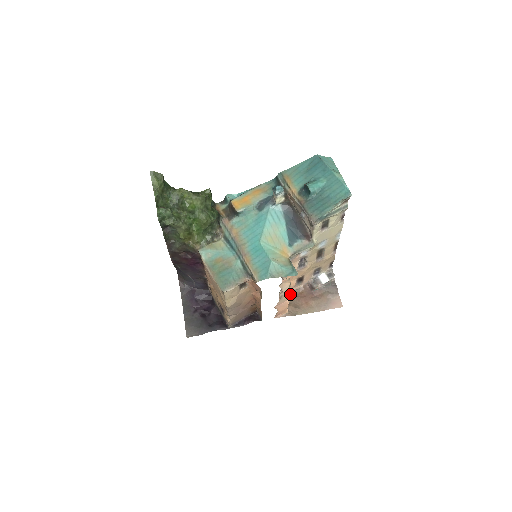
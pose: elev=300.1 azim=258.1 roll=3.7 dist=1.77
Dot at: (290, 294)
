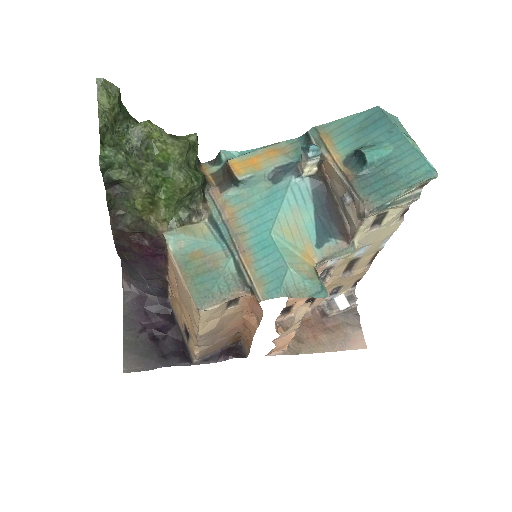
Dot at: (300, 323)
